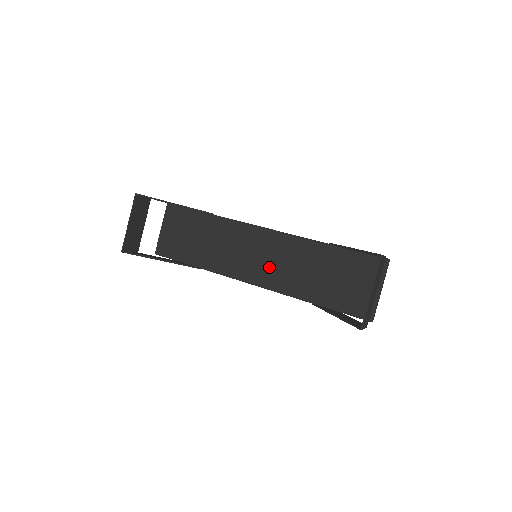
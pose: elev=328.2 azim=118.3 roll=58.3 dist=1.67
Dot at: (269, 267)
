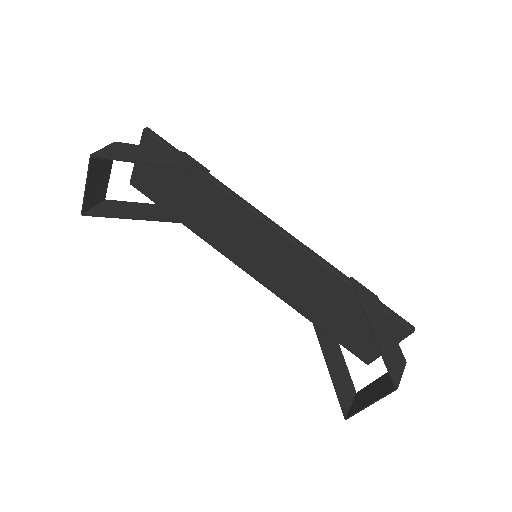
Dot at: (270, 268)
